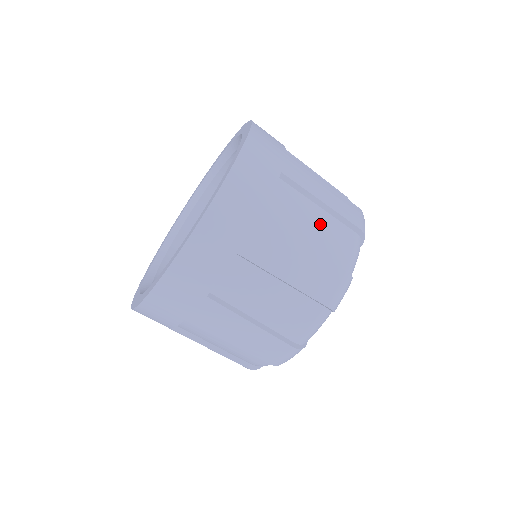
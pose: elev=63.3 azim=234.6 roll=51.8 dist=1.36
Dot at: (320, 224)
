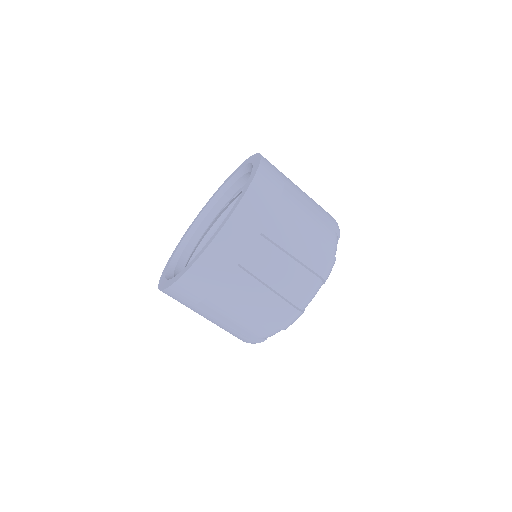
Dot at: (286, 272)
